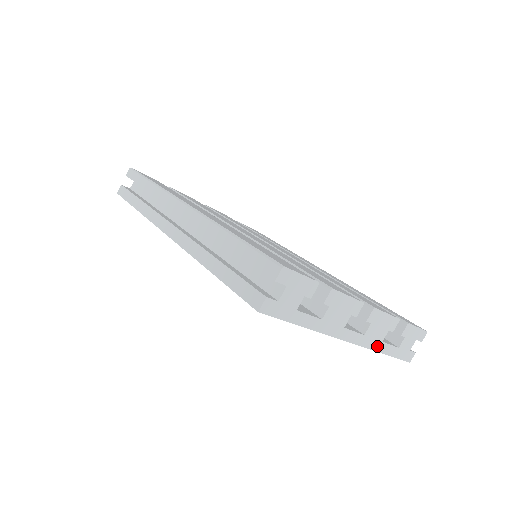
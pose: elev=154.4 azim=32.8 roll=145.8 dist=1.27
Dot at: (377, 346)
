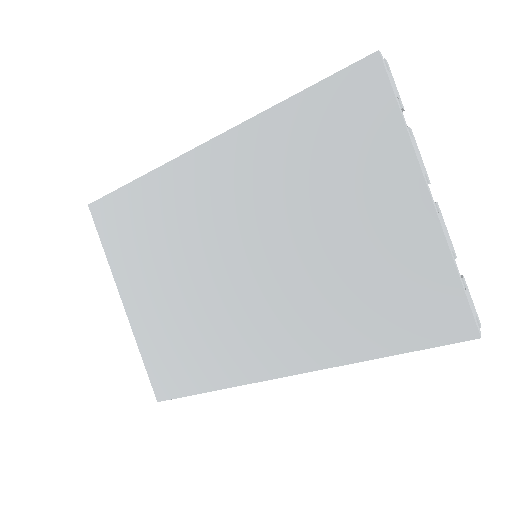
Dot at: (450, 248)
